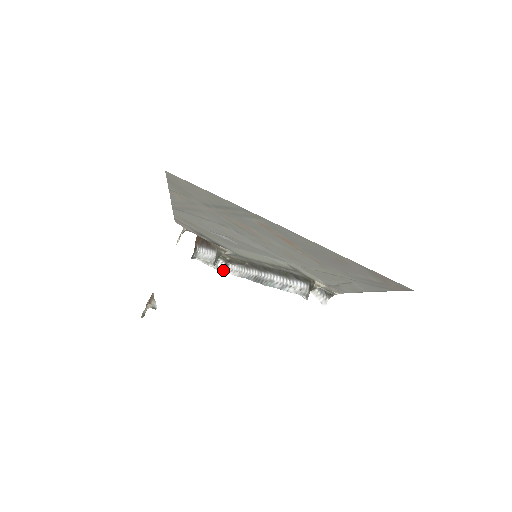
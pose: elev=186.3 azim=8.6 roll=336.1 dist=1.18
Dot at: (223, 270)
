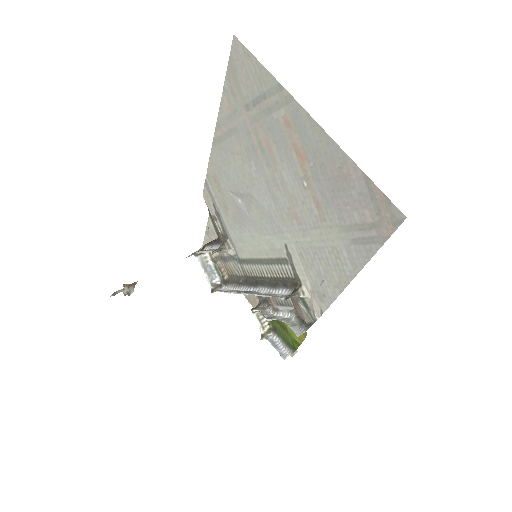
Dot at: (215, 288)
